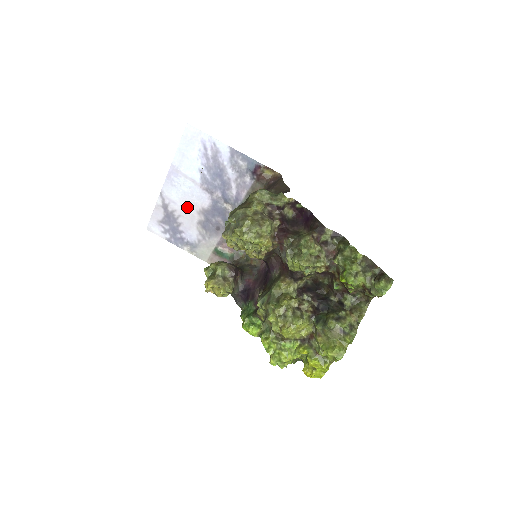
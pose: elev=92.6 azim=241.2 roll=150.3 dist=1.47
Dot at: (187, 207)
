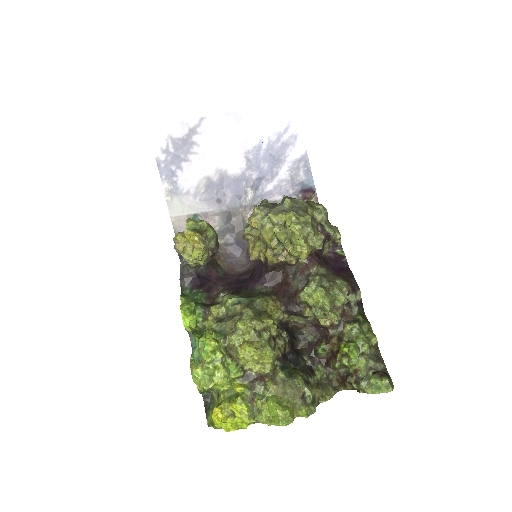
Dot at: (213, 154)
